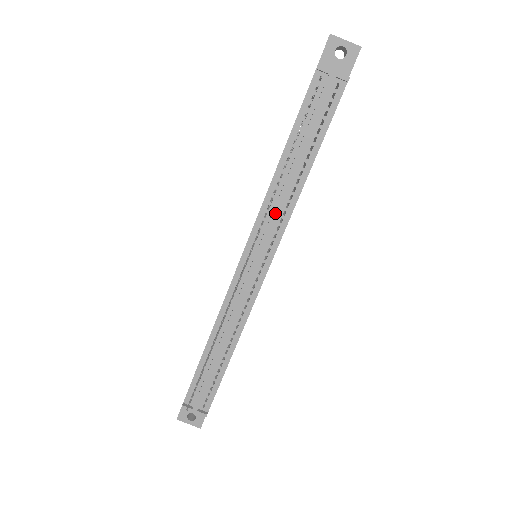
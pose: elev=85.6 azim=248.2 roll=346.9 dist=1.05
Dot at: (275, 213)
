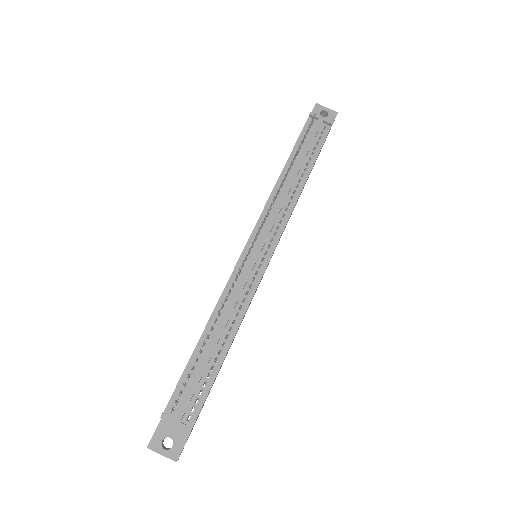
Dot at: (279, 207)
